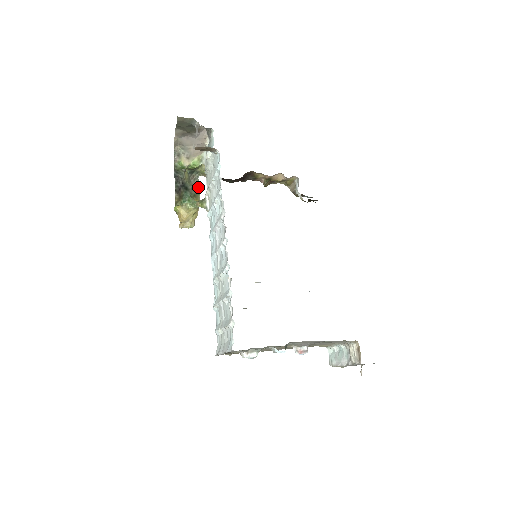
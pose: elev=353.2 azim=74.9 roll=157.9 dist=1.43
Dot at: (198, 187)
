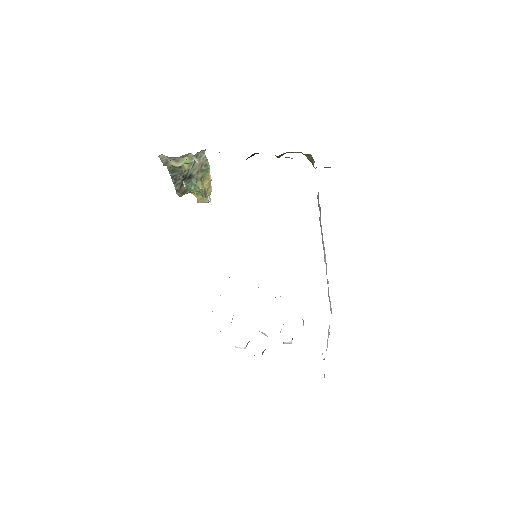
Dot at: (205, 164)
